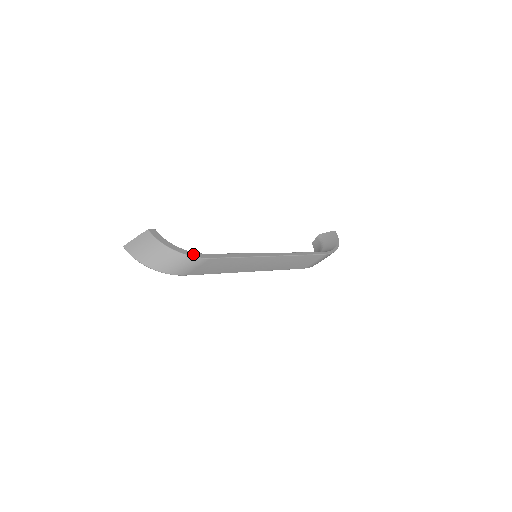
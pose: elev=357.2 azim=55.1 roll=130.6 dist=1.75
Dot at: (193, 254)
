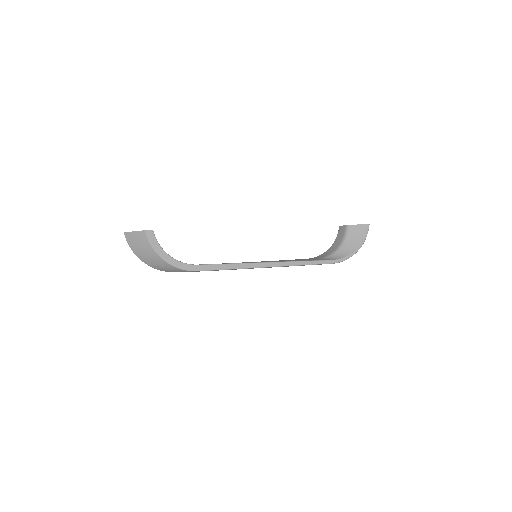
Dot at: (182, 266)
